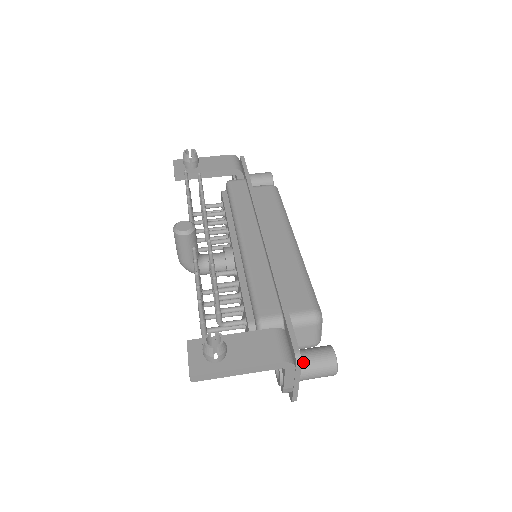
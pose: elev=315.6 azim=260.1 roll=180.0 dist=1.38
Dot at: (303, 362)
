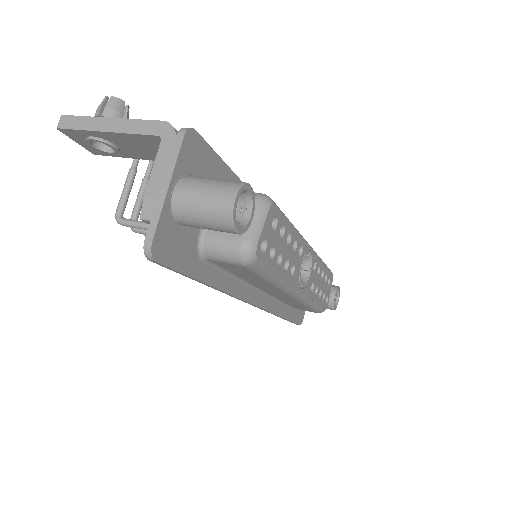
Dot at: (196, 177)
